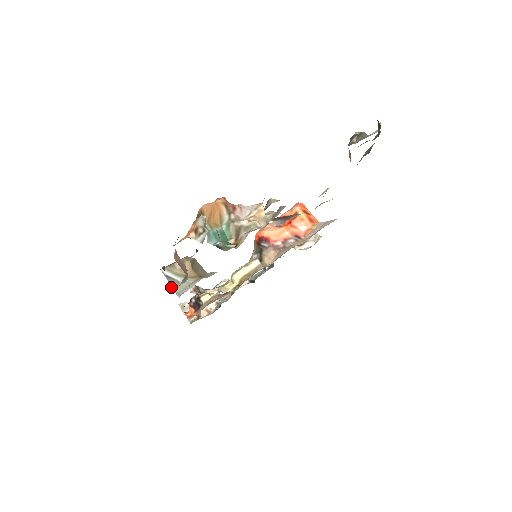
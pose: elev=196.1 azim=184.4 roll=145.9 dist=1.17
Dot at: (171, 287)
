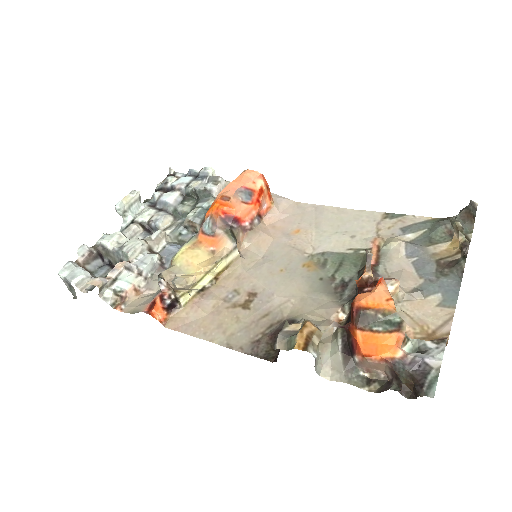
Dot at: (274, 349)
